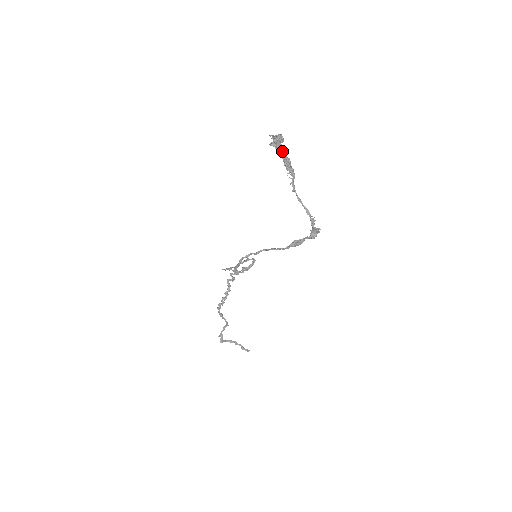
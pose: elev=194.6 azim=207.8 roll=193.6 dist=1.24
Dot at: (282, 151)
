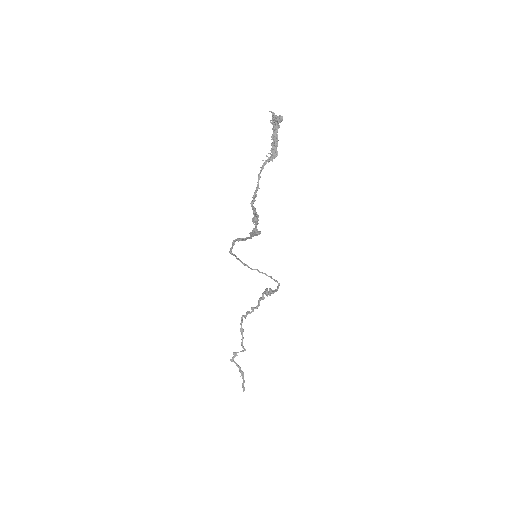
Dot at: (275, 131)
